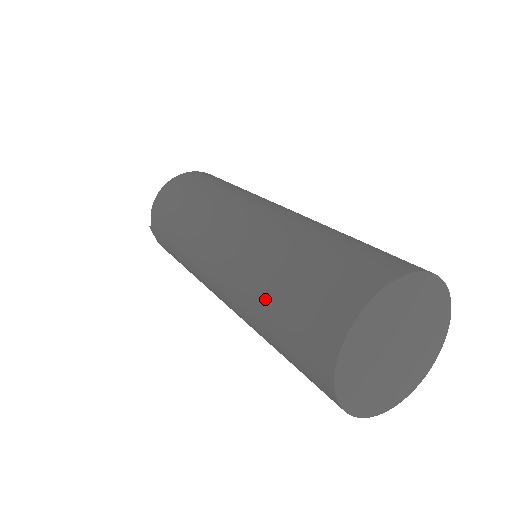
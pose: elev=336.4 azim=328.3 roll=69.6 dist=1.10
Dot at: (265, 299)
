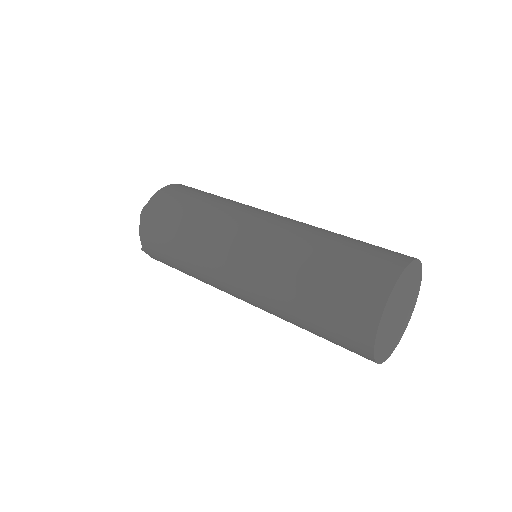
Dot at: (299, 310)
